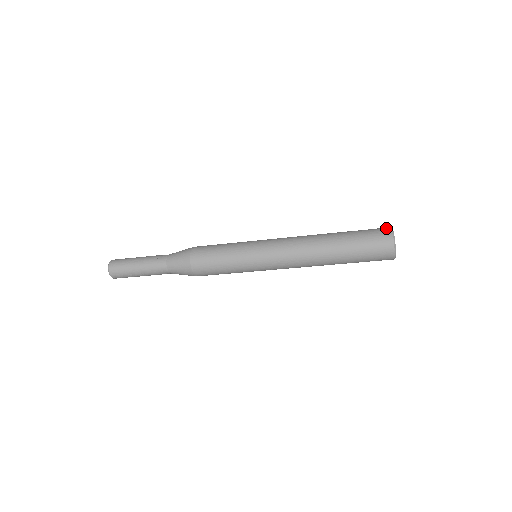
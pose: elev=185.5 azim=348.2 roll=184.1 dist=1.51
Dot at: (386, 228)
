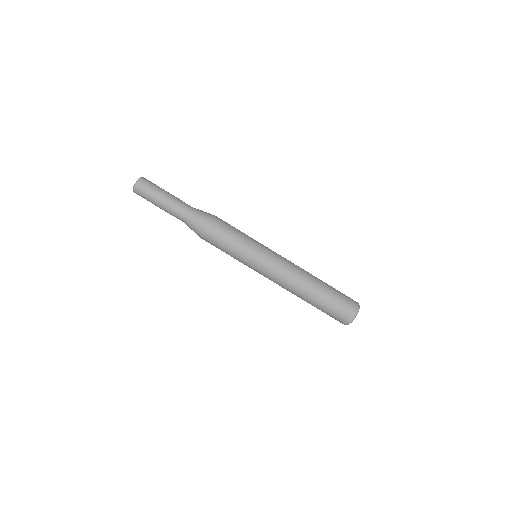
Dot at: occluded
